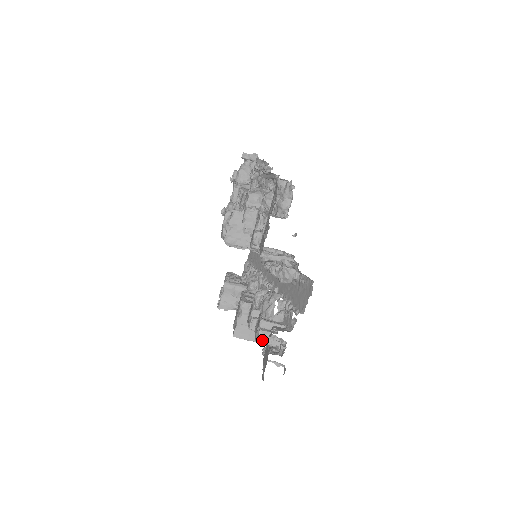
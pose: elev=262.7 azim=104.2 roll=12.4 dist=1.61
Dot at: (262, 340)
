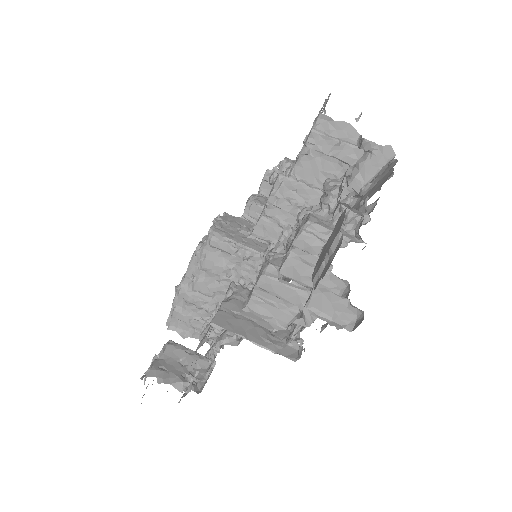
Dot at: (316, 222)
